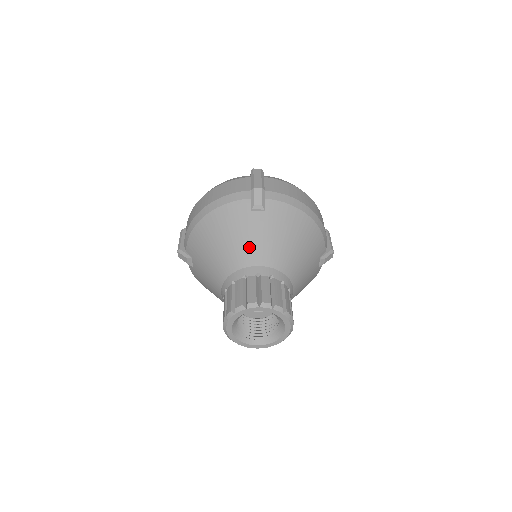
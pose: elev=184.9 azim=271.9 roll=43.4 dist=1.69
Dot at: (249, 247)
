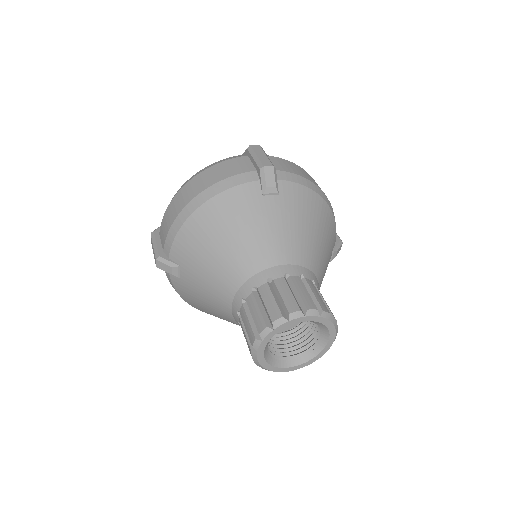
Dot at: (268, 242)
